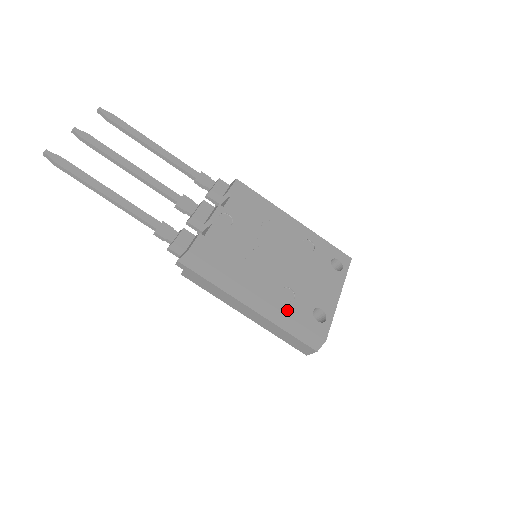
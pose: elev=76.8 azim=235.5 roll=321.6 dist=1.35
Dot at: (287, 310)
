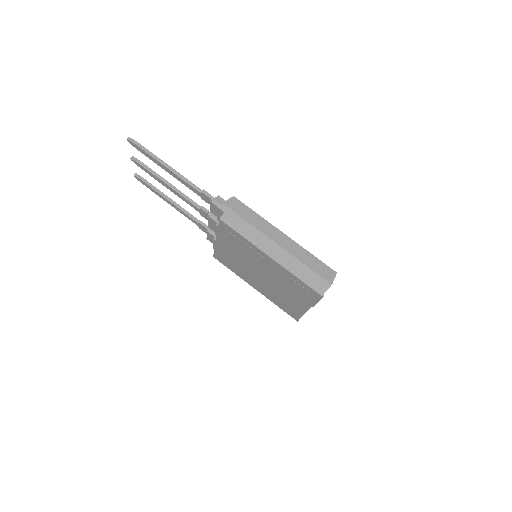
Dot at: (304, 250)
